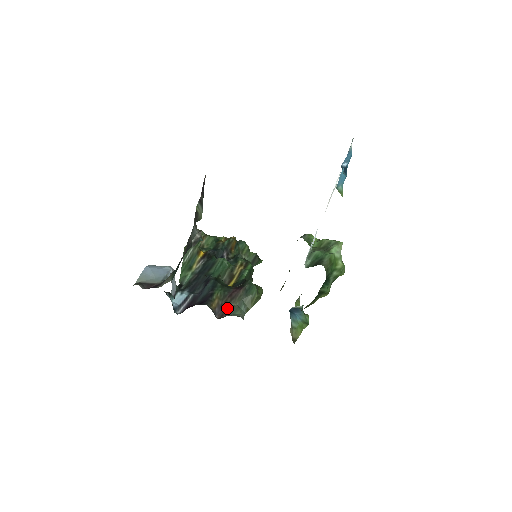
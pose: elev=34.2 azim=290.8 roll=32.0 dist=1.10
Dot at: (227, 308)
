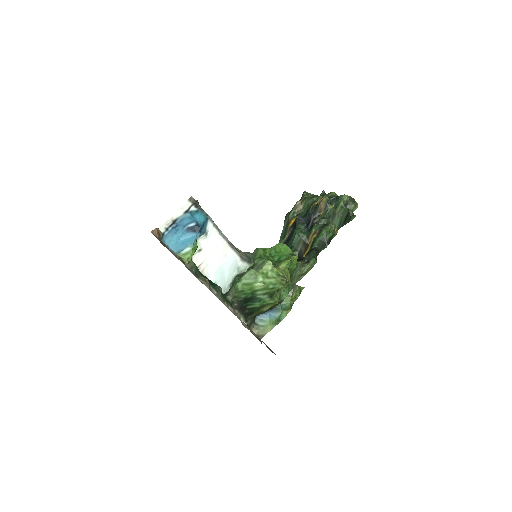
Dot at: occluded
